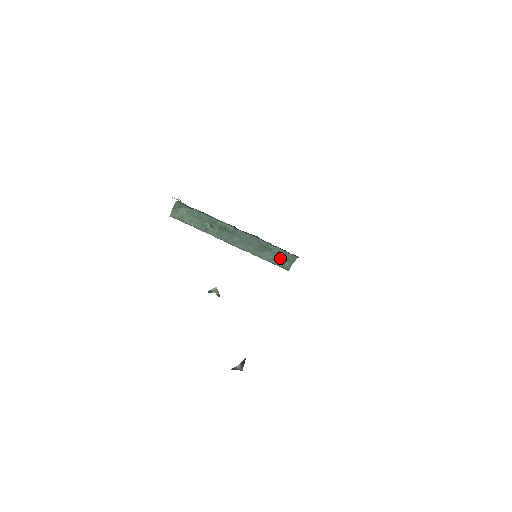
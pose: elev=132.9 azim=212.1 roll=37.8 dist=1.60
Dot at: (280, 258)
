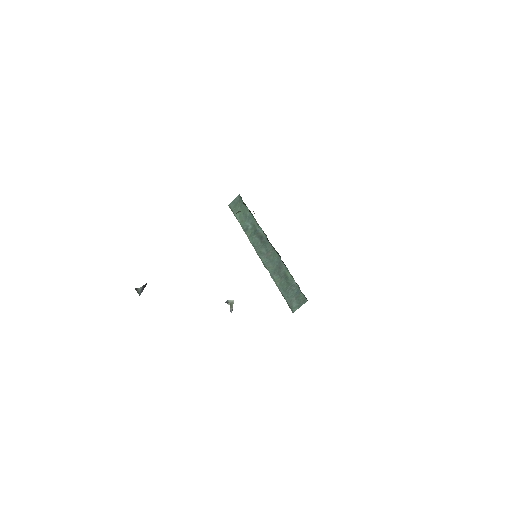
Dot at: (291, 292)
